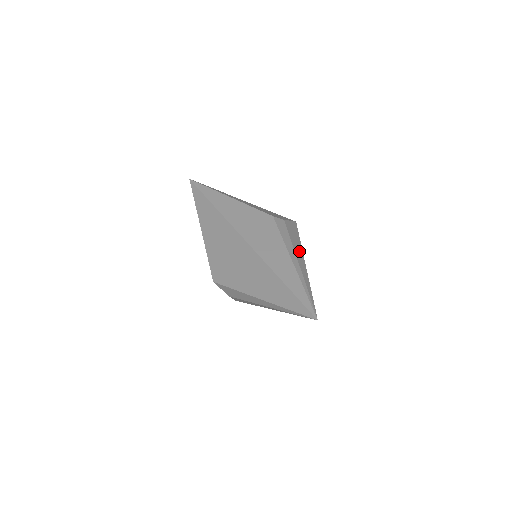
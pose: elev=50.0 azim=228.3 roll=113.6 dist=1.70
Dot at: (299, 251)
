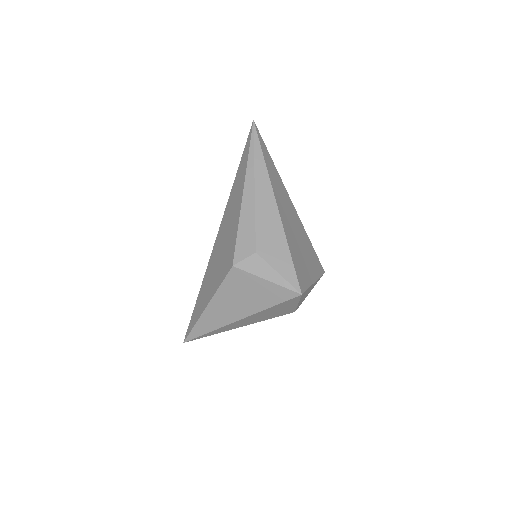
Dot at: occluded
